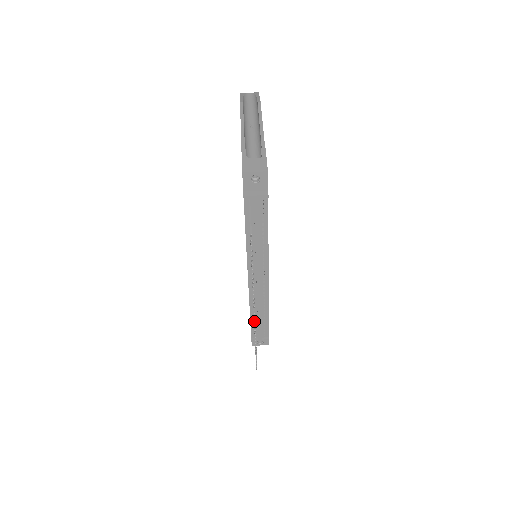
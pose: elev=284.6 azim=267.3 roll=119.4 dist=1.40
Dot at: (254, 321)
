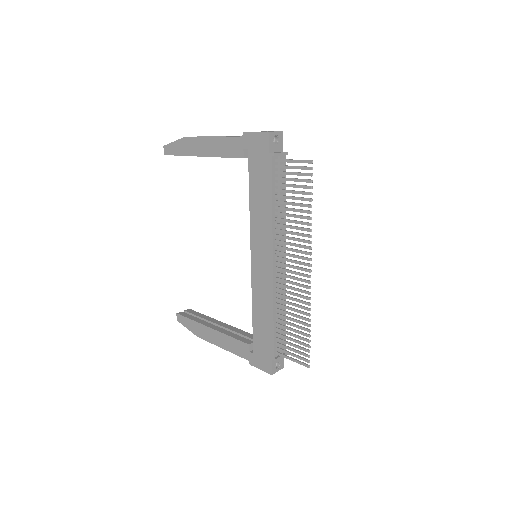
Dot at: (310, 282)
